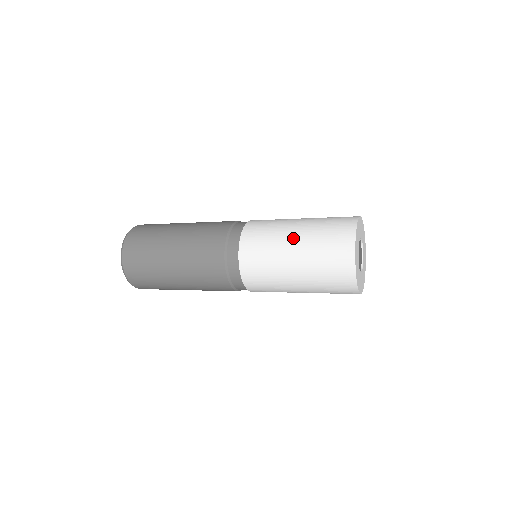
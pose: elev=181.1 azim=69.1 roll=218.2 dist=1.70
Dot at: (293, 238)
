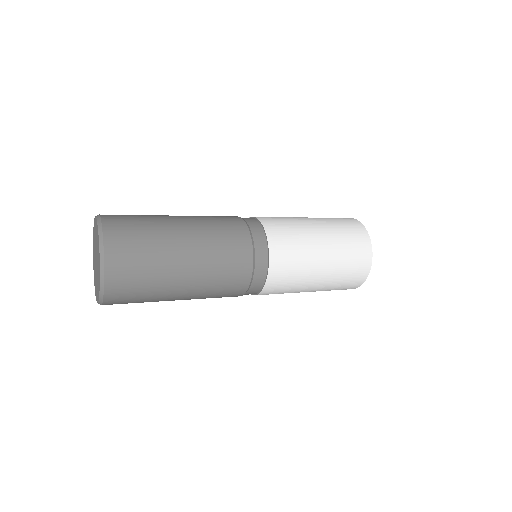
Dot at: (322, 259)
